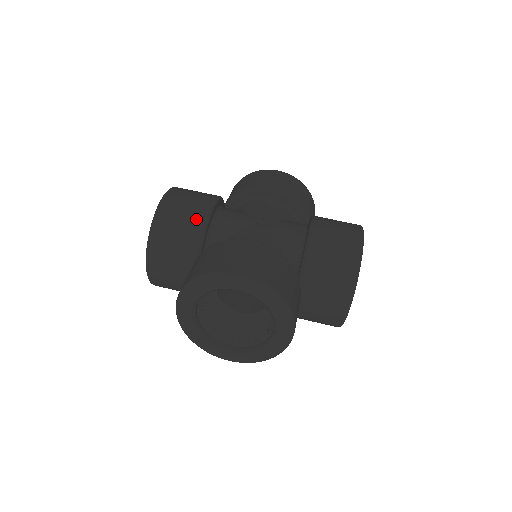
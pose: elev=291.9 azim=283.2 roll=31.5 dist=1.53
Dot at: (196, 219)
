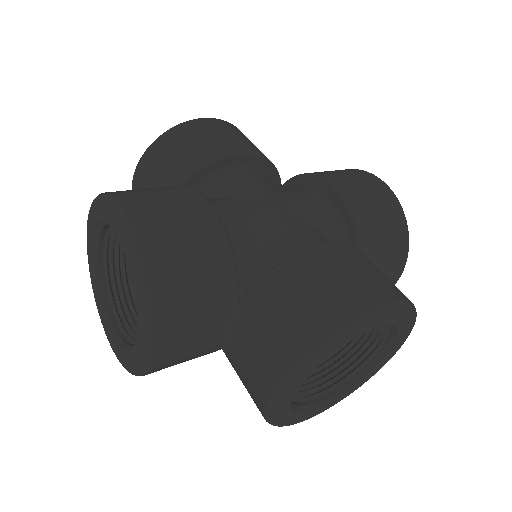
Dot at: (212, 241)
